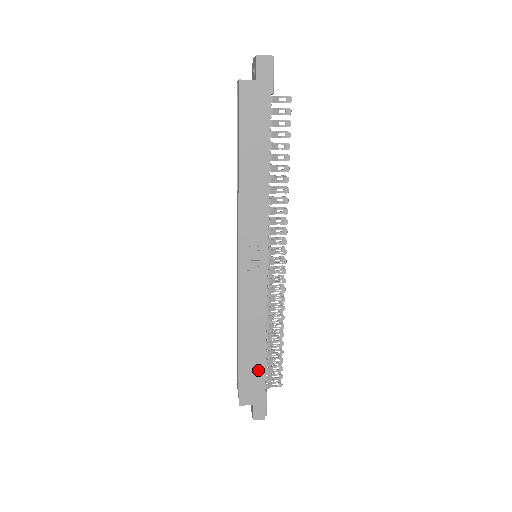
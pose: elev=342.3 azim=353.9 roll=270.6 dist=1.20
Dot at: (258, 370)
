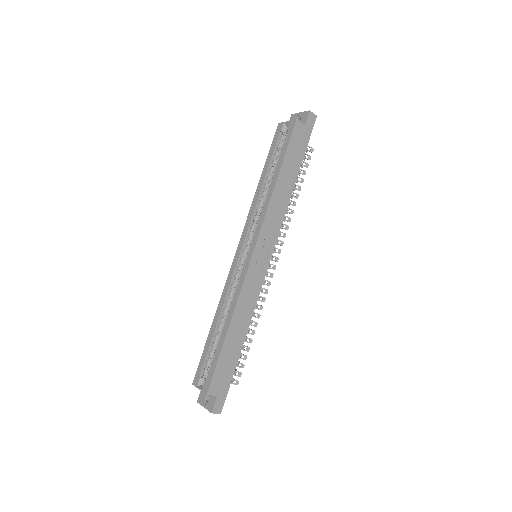
Dot at: (233, 360)
